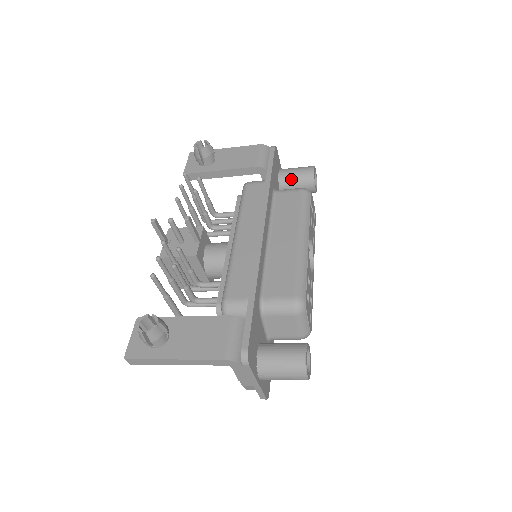
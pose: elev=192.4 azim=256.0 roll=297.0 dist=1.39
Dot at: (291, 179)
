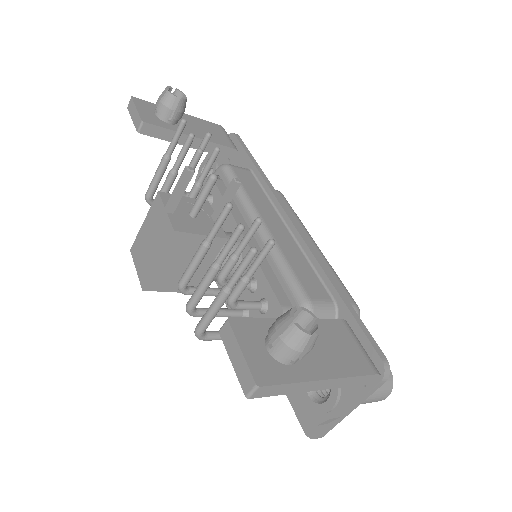
Dot at: occluded
